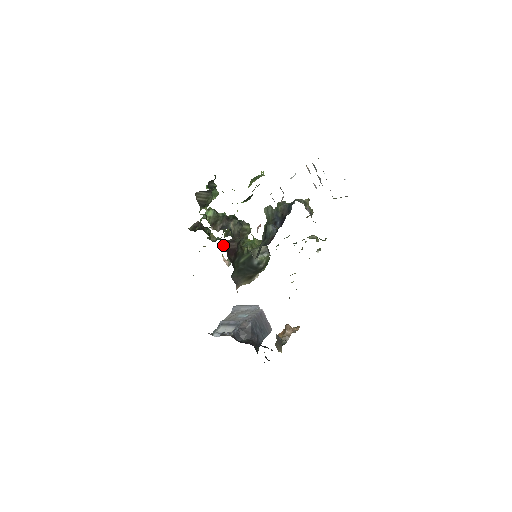
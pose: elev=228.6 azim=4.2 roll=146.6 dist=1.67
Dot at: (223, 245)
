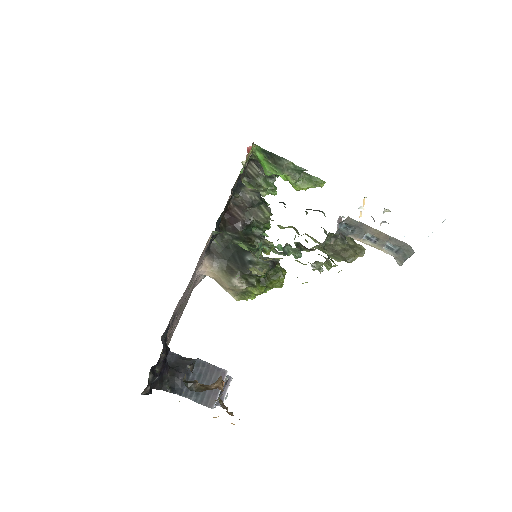
Dot at: (230, 206)
